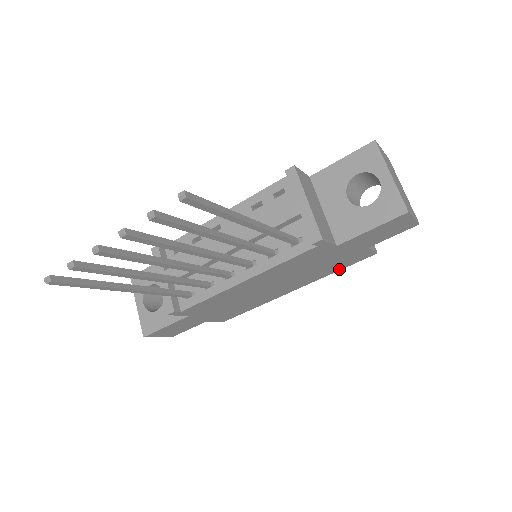
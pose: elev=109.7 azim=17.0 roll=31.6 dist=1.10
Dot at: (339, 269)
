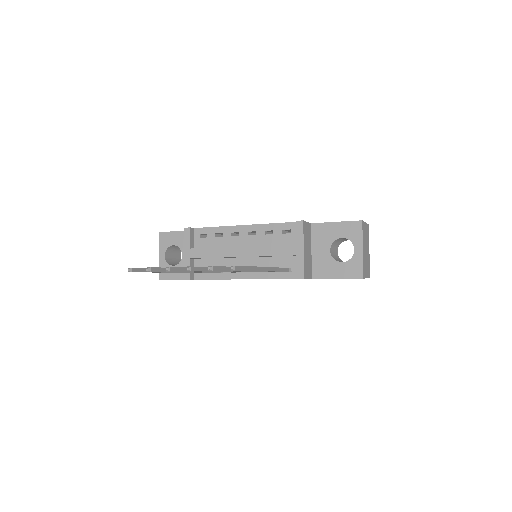
Dot at: occluded
